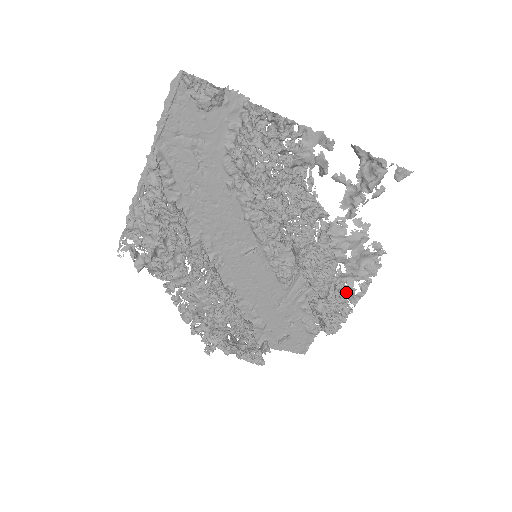
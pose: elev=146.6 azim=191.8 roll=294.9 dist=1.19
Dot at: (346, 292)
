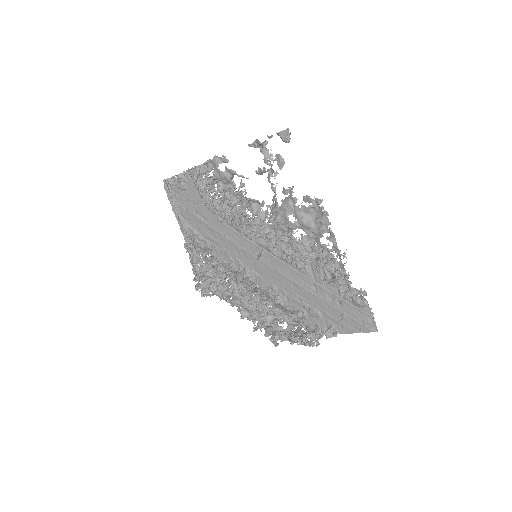
Dot at: (322, 251)
